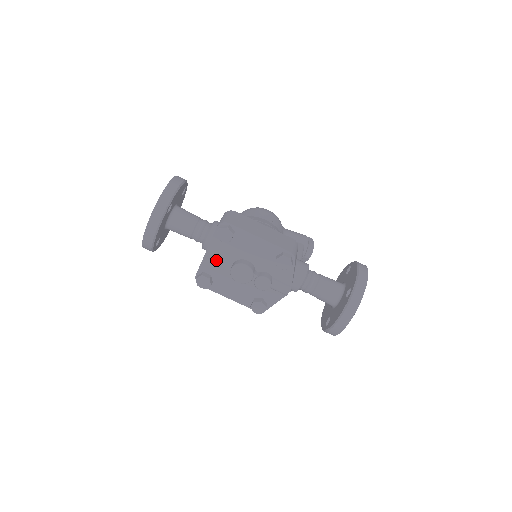
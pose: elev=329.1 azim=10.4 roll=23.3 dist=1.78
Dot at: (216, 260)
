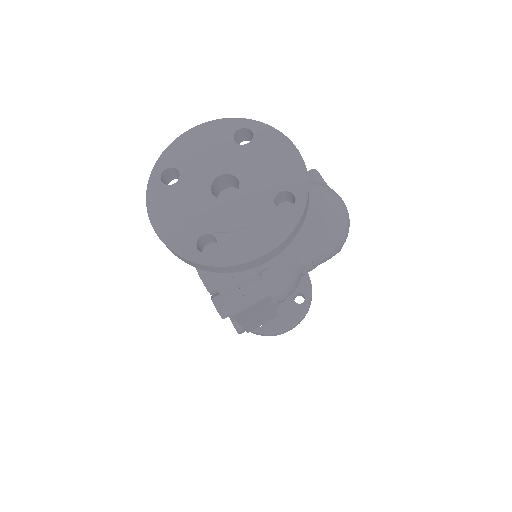
Dot at: occluded
